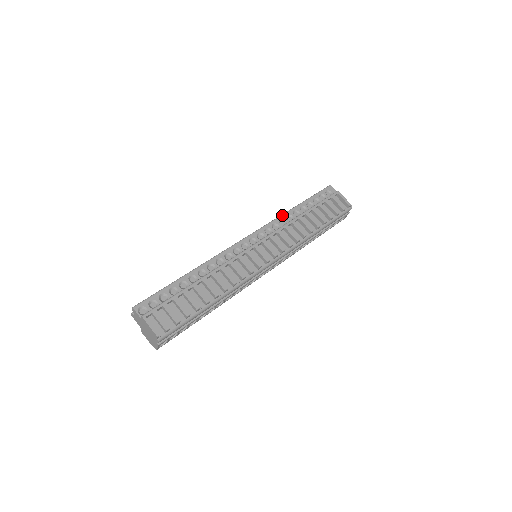
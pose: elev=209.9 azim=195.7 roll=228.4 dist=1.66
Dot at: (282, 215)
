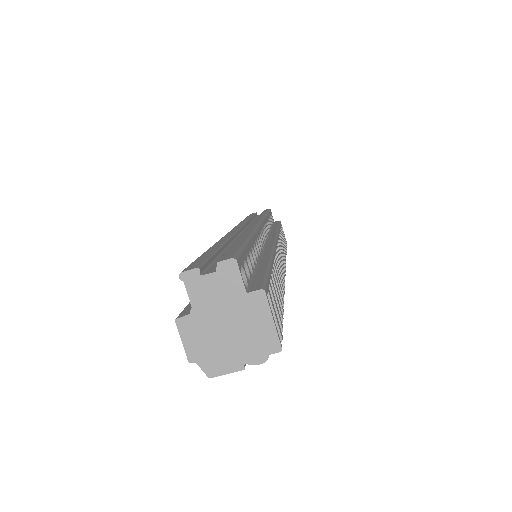
Dot at: (266, 216)
